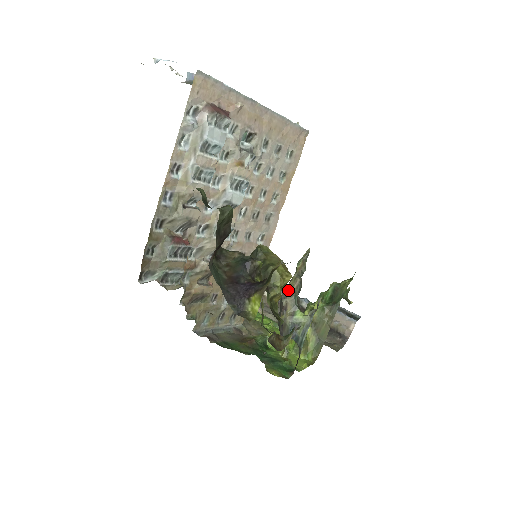
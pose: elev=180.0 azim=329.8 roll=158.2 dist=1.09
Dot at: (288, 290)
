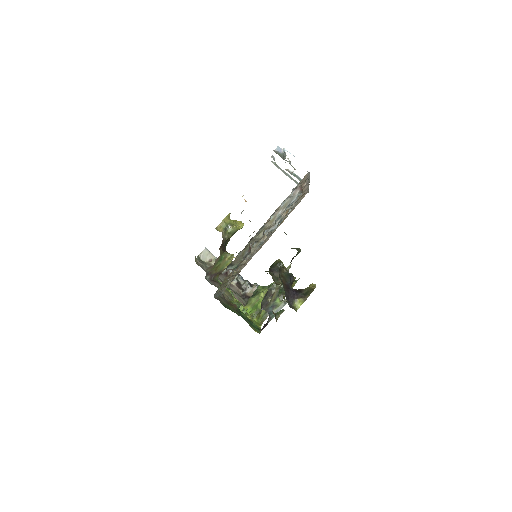
Dot at: (277, 285)
